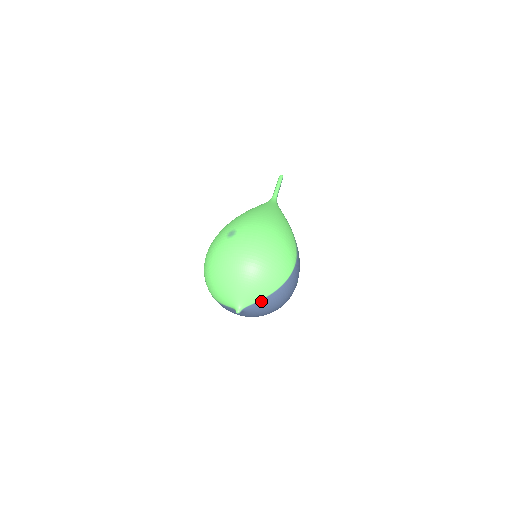
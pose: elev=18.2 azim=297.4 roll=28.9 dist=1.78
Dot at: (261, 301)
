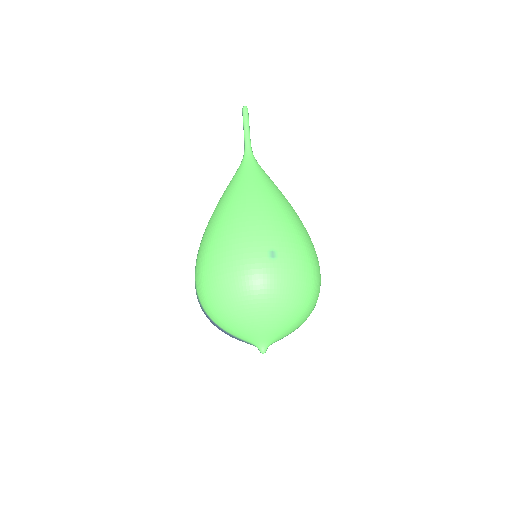
Dot at: occluded
